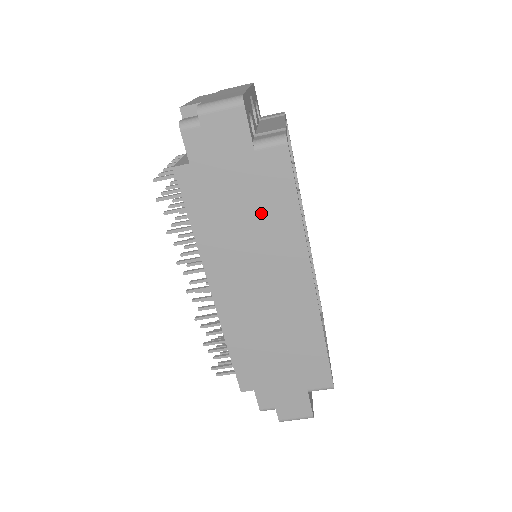
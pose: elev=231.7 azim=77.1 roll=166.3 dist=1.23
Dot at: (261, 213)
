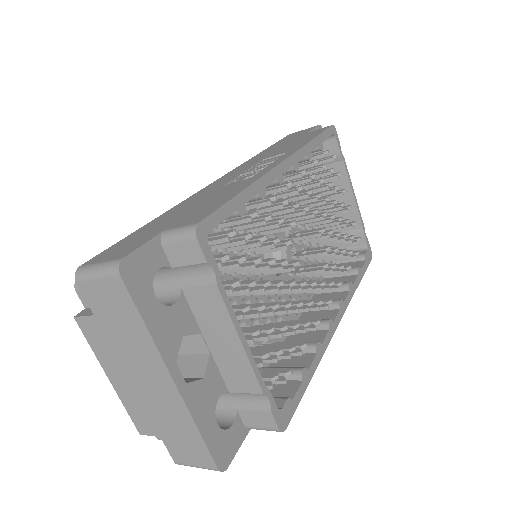
Dot at: occluded
